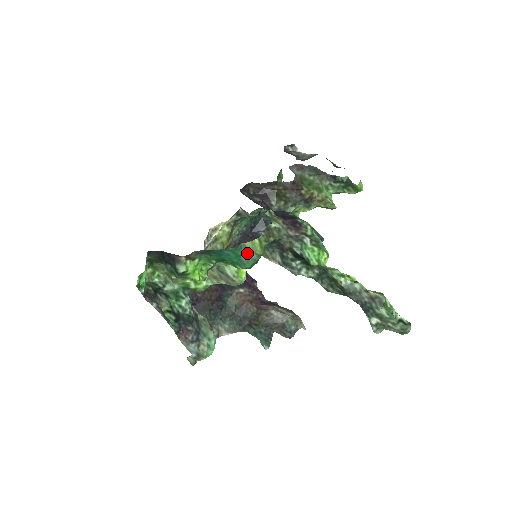
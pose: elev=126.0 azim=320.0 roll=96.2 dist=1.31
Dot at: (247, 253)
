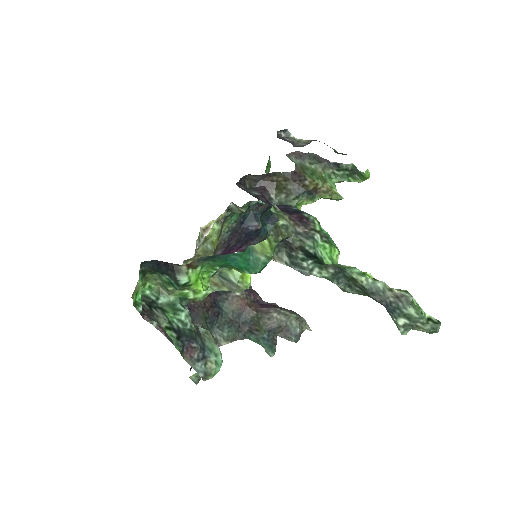
Dot at: (256, 256)
